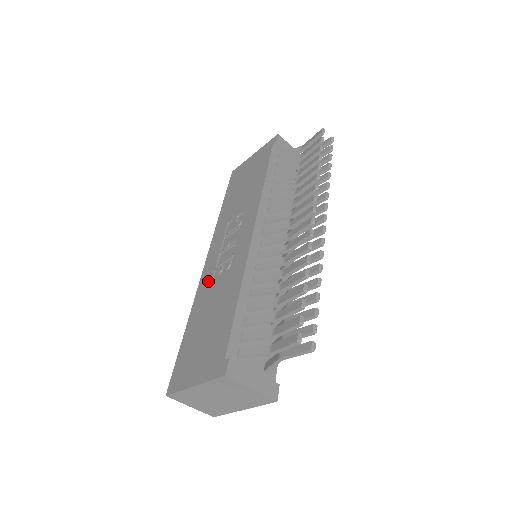
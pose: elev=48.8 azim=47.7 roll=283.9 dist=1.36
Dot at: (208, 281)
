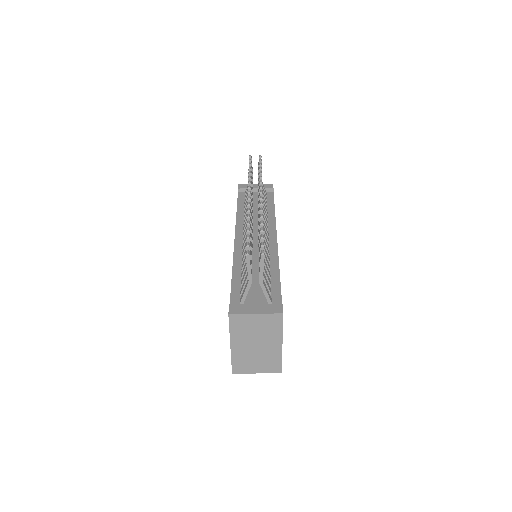
Dot at: occluded
